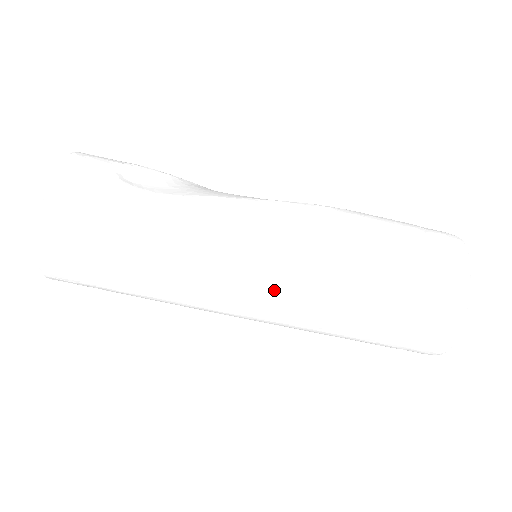
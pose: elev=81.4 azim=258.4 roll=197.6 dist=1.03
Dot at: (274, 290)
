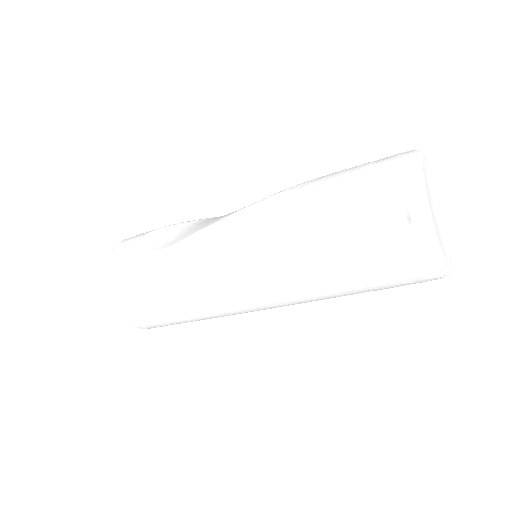
Dot at: (261, 285)
